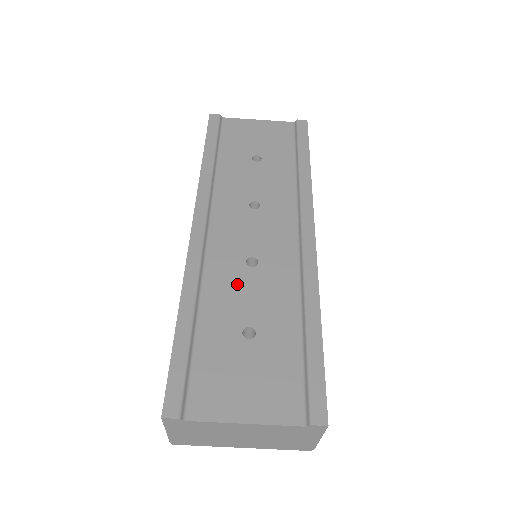
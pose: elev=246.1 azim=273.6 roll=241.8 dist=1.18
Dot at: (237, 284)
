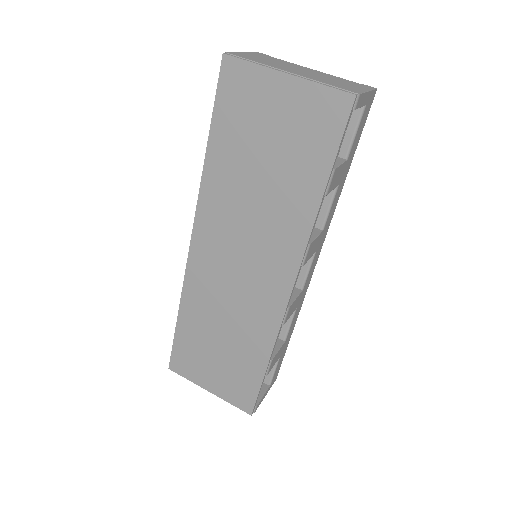
Dot at: occluded
